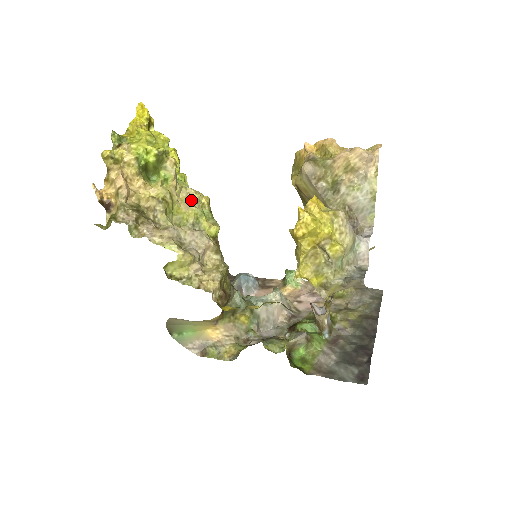
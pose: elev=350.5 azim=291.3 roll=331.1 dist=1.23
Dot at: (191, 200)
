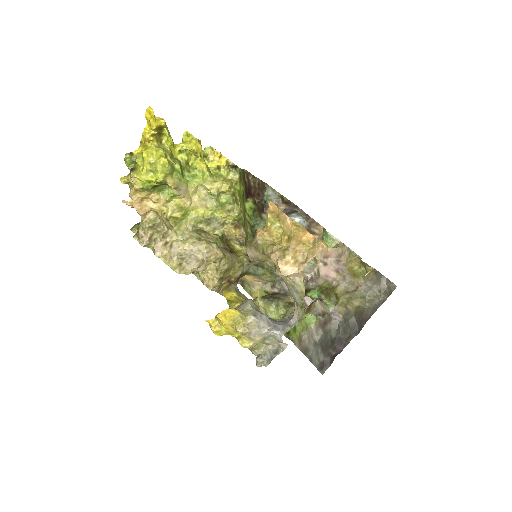
Dot at: (209, 193)
